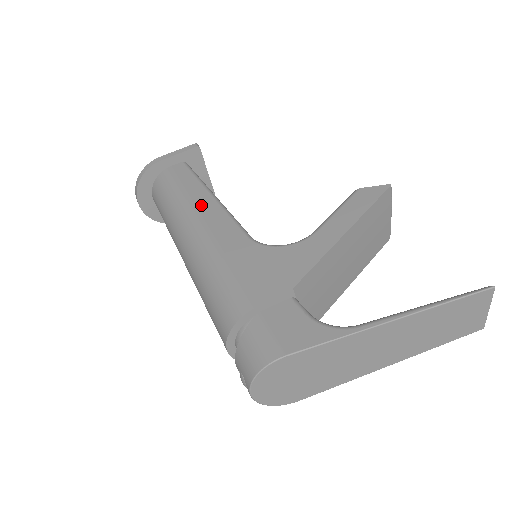
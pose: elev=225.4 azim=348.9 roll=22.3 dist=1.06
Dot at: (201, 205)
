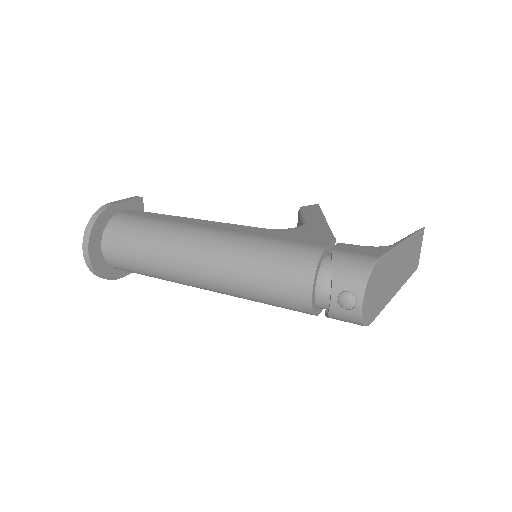
Dot at: (193, 222)
